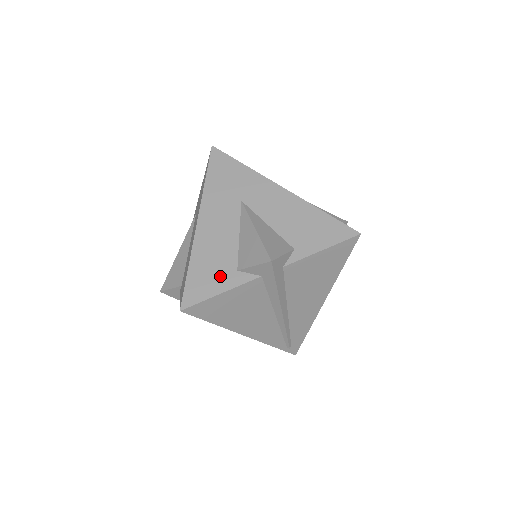
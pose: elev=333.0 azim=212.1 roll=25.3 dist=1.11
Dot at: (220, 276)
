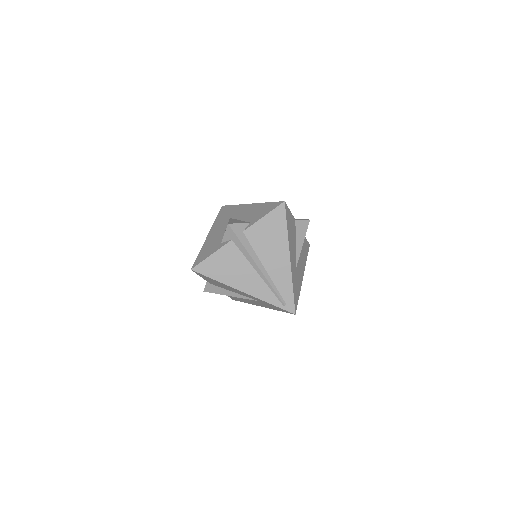
Dot at: (212, 249)
